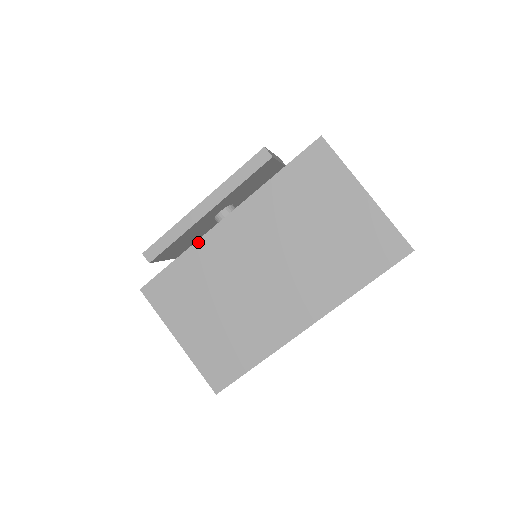
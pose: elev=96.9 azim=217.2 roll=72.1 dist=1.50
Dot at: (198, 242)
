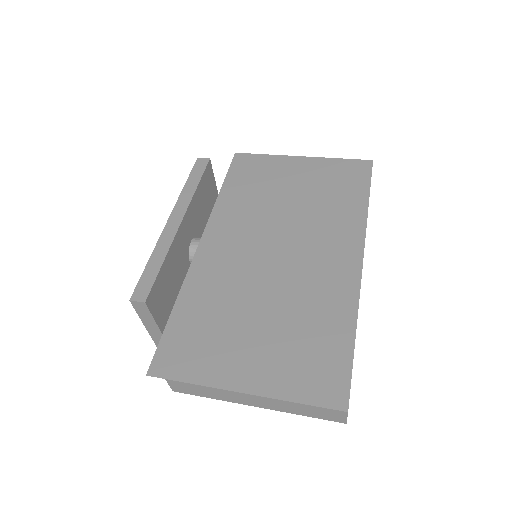
Dot at: (187, 278)
